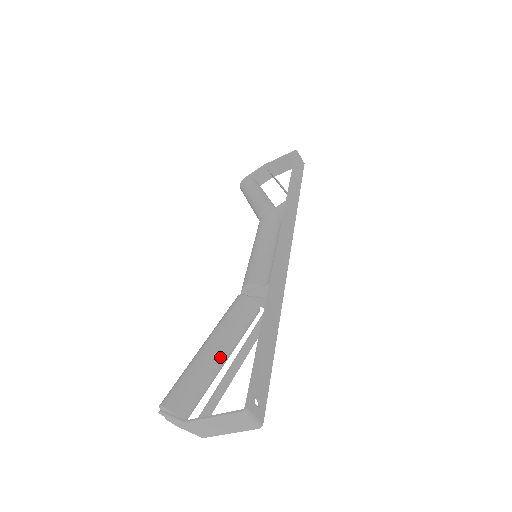
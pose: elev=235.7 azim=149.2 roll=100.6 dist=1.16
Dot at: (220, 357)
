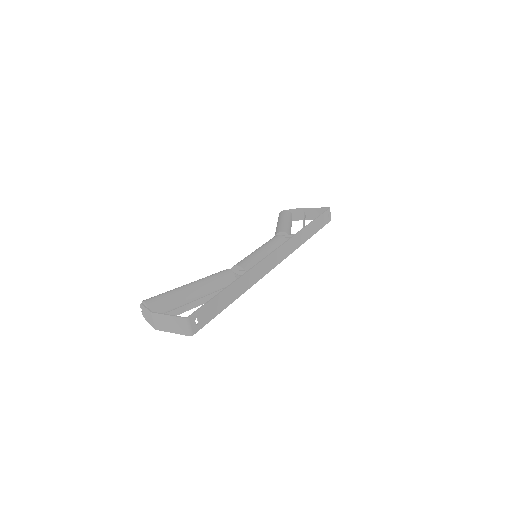
Dot at: (194, 295)
